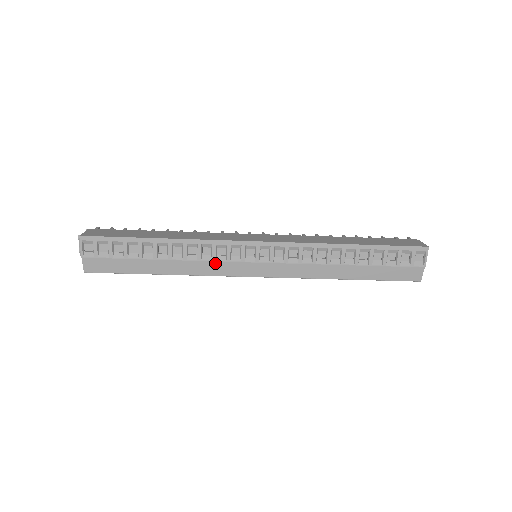
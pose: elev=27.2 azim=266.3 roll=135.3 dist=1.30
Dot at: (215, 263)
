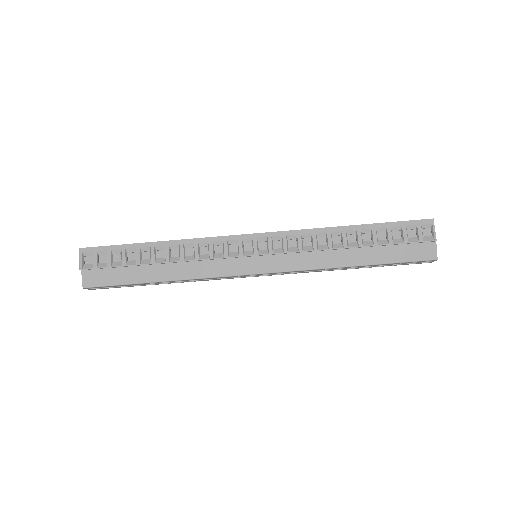
Dot at: (213, 262)
